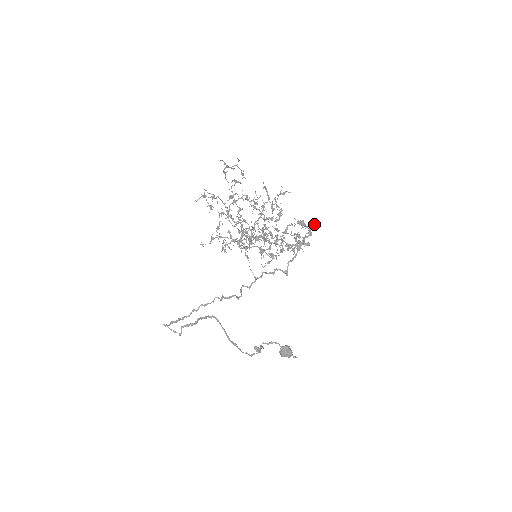
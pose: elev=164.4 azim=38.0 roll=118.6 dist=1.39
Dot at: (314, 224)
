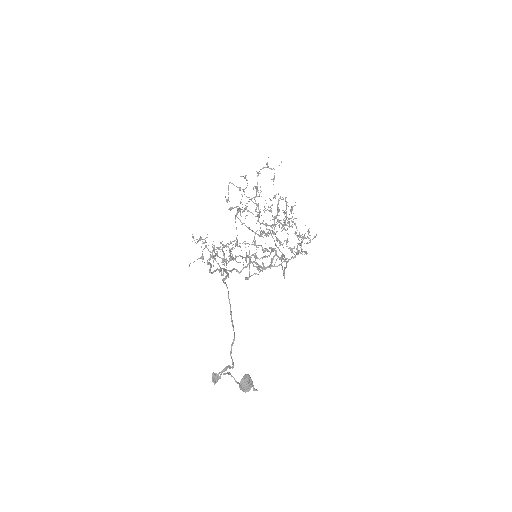
Dot at: (310, 240)
